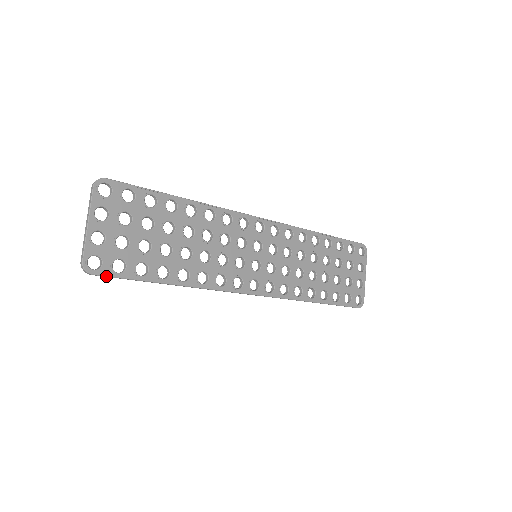
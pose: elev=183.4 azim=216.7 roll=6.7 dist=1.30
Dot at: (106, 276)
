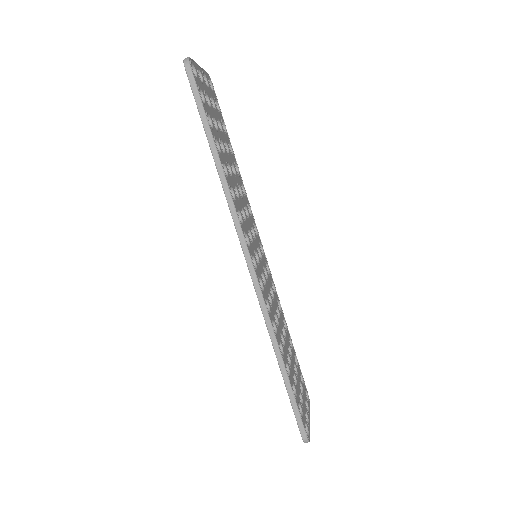
Dot at: (195, 81)
